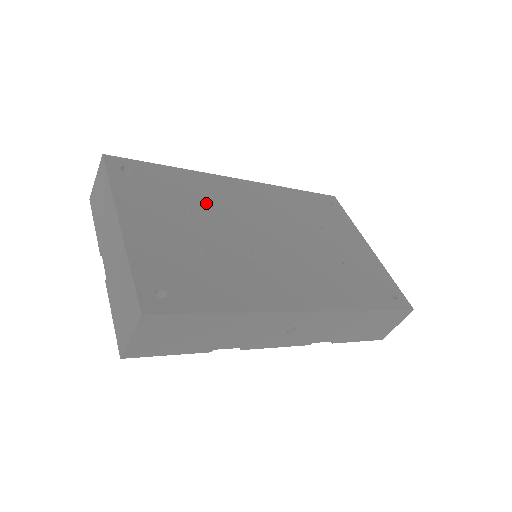
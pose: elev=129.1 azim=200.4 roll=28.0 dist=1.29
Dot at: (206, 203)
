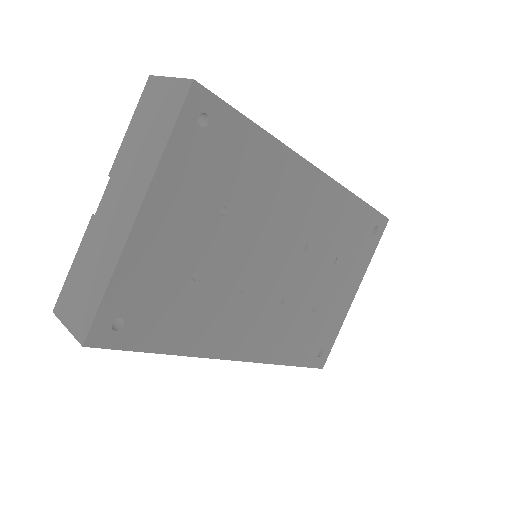
Dot at: (254, 203)
